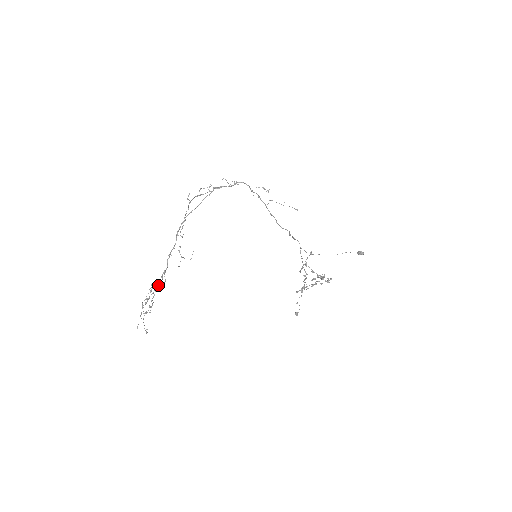
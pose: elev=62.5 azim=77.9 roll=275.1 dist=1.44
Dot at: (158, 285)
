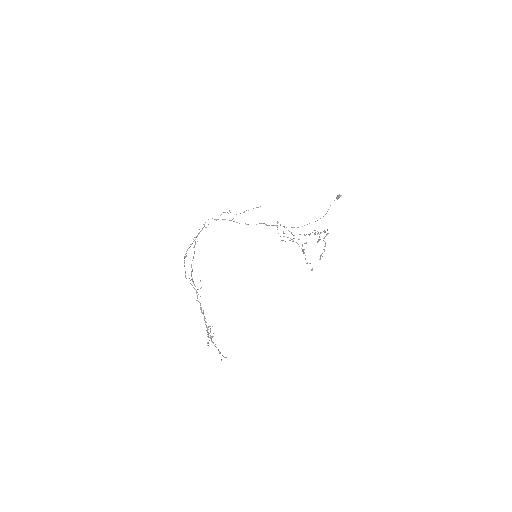
Dot at: (204, 320)
